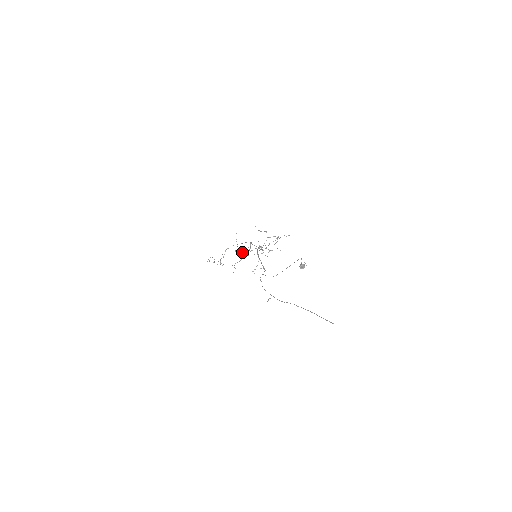
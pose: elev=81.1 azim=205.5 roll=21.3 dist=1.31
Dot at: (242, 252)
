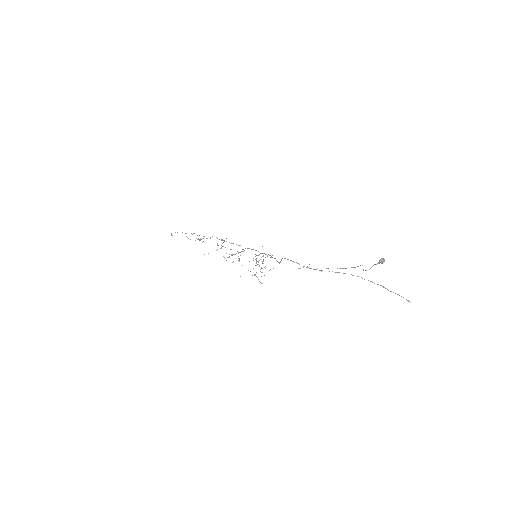
Dot at: occluded
